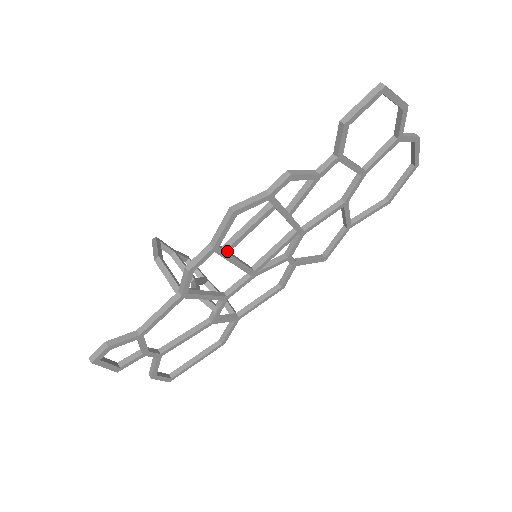
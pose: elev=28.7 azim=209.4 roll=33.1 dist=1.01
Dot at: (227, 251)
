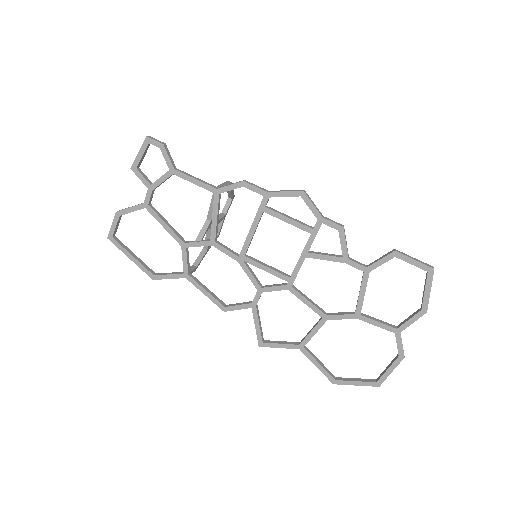
Dot at: (265, 209)
